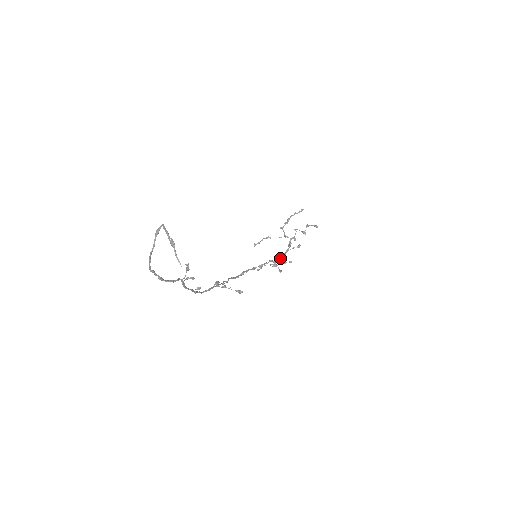
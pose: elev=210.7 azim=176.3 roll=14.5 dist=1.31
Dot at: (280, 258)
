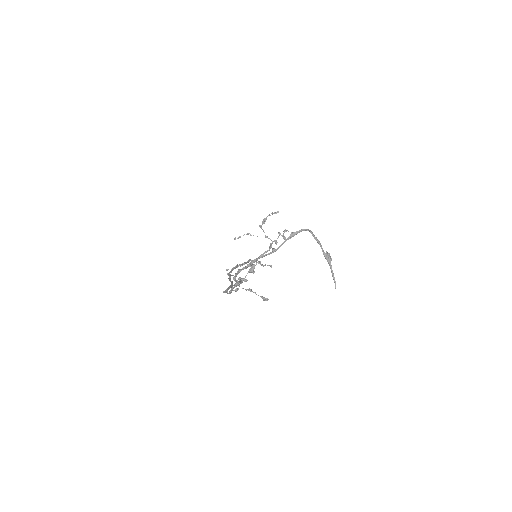
Dot at: occluded
